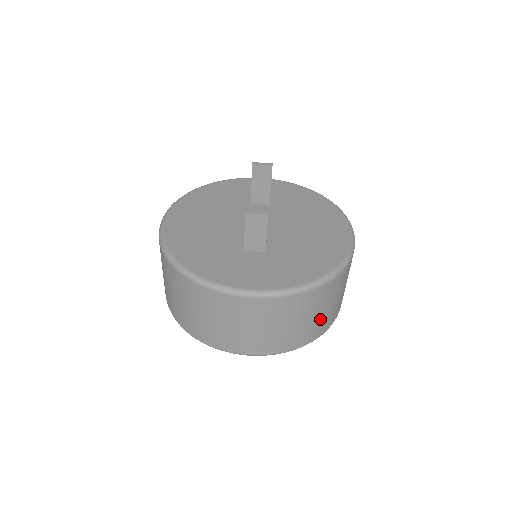
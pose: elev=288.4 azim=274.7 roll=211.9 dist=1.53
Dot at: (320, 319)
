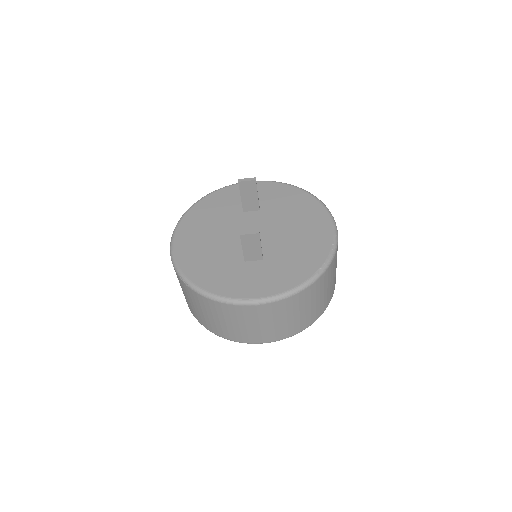
Dot at: (318, 305)
